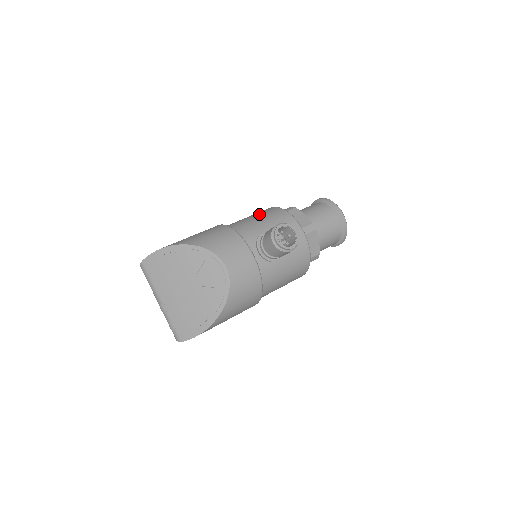
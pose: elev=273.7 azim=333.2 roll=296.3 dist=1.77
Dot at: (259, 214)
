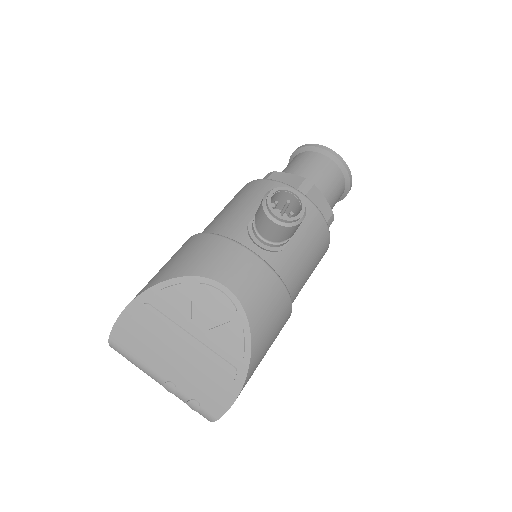
Dot at: (232, 200)
